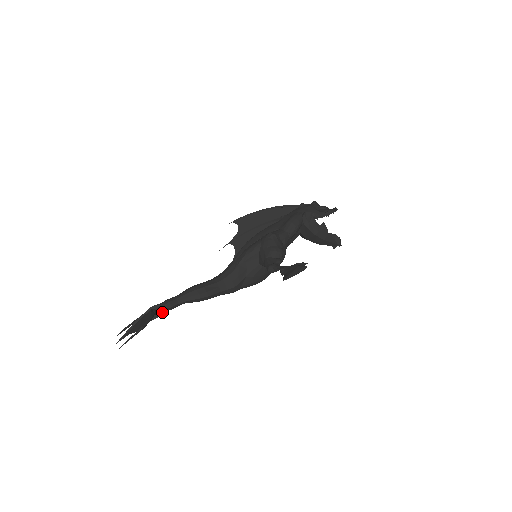
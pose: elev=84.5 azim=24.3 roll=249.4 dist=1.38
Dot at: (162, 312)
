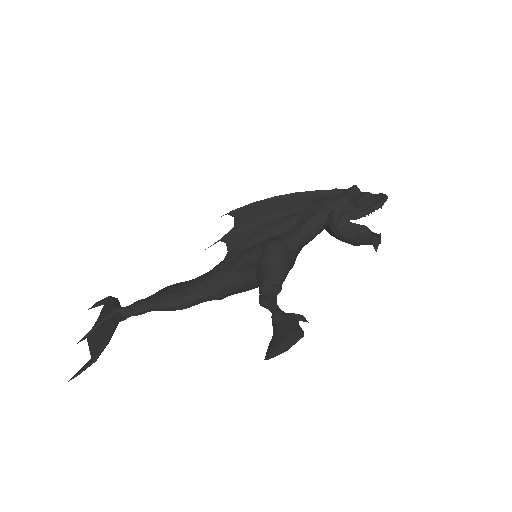
Dot at: (130, 315)
